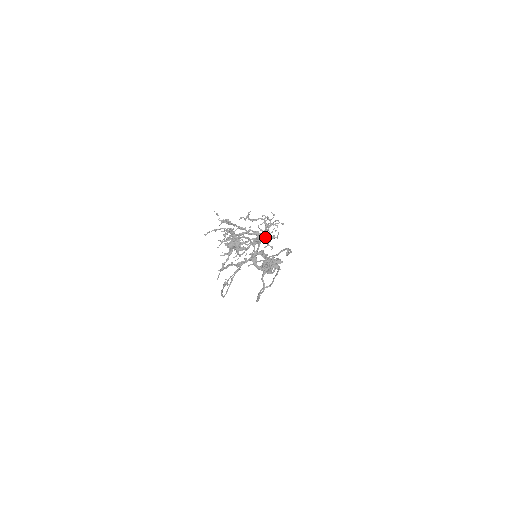
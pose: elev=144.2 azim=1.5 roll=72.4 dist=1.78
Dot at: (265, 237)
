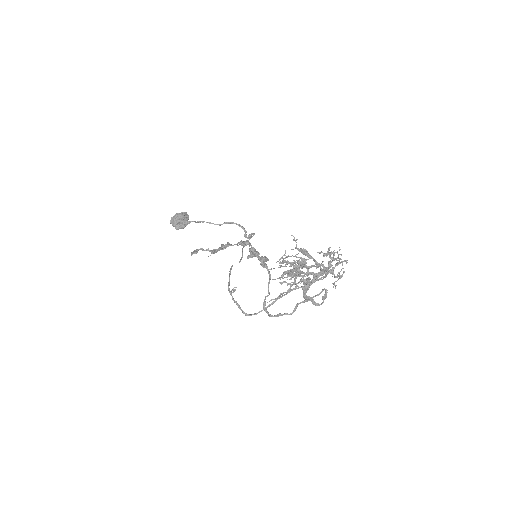
Dot at: (335, 276)
